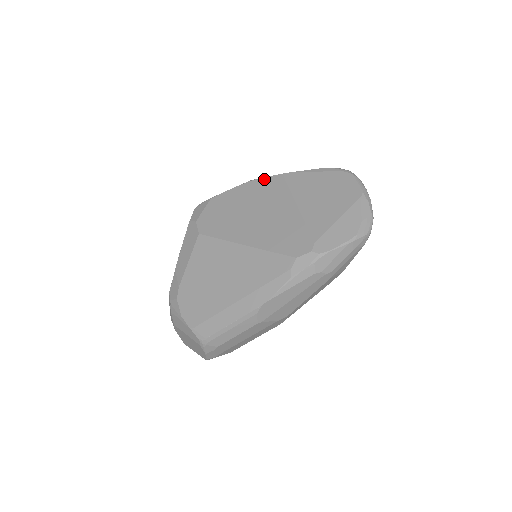
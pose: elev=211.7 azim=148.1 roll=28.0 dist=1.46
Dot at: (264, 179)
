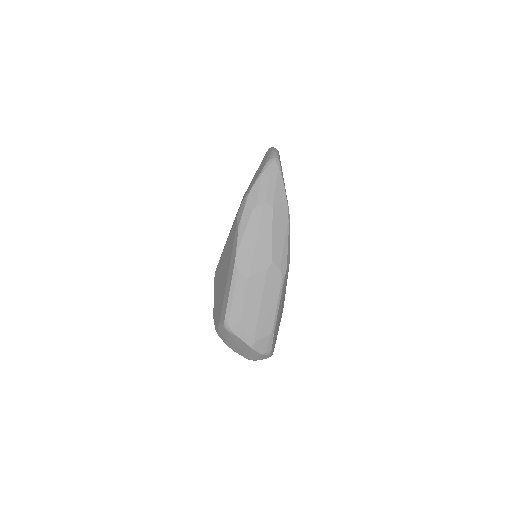
Dot at: occluded
